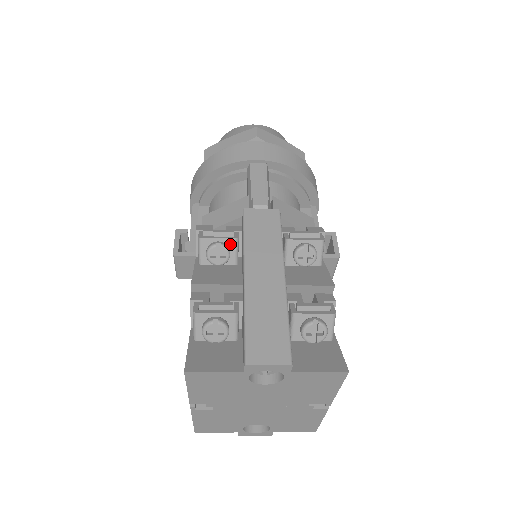
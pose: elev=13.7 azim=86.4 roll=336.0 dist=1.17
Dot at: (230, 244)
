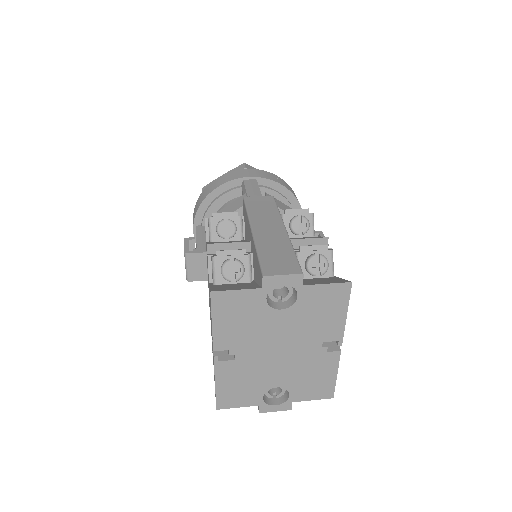
Dot at: (236, 221)
